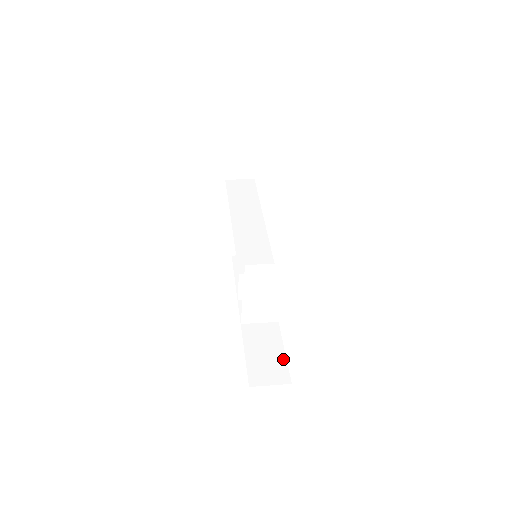
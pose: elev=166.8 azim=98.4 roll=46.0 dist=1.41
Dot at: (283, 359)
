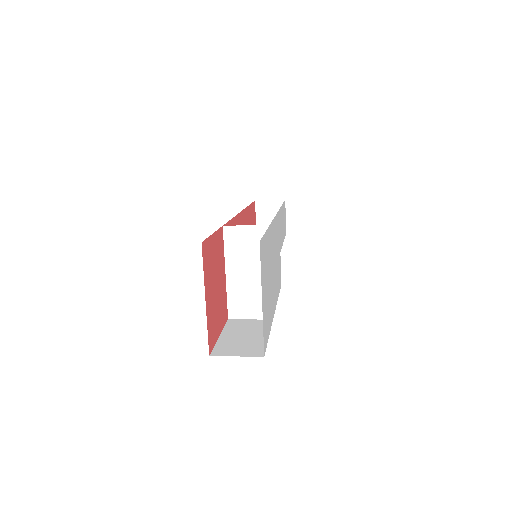
Dot at: (263, 341)
